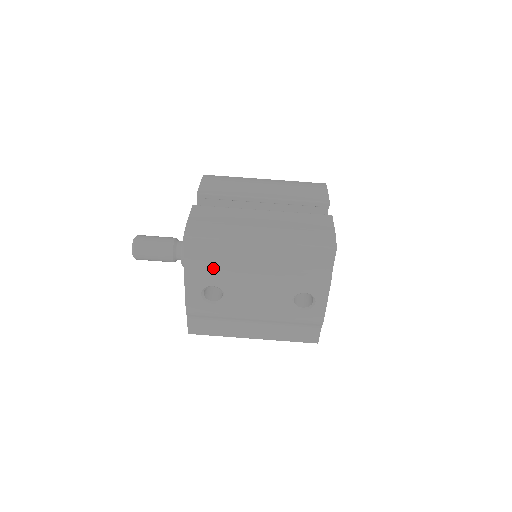
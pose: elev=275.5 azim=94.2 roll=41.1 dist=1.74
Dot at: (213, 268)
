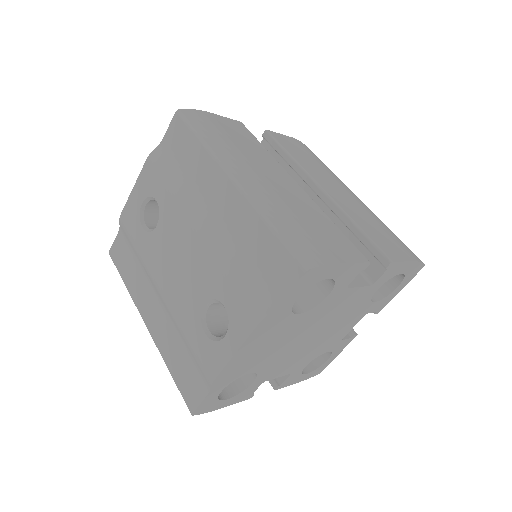
Dot at: (172, 175)
